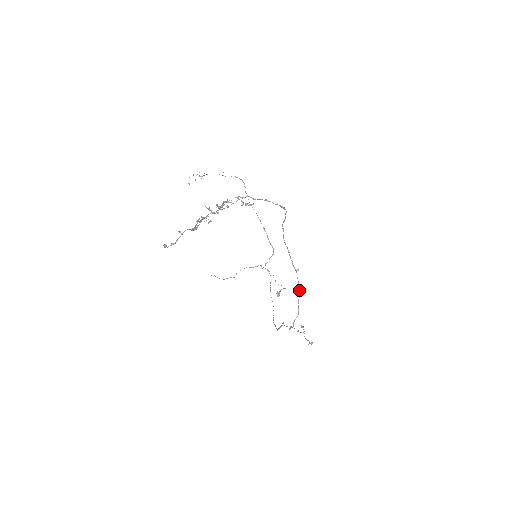
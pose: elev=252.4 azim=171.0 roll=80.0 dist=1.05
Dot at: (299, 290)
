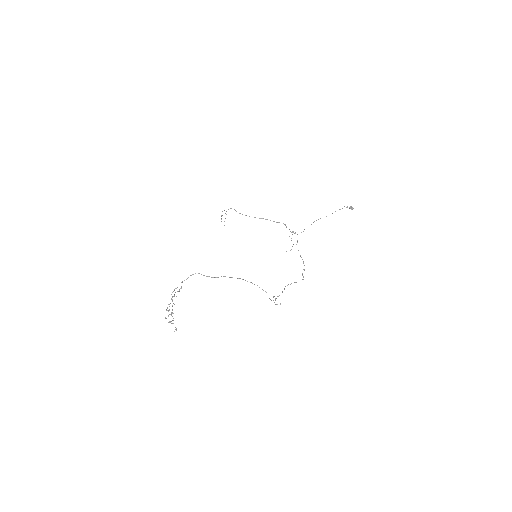
Dot at: occluded
